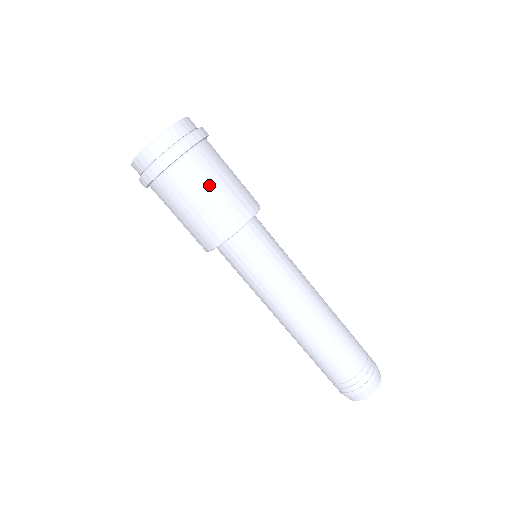
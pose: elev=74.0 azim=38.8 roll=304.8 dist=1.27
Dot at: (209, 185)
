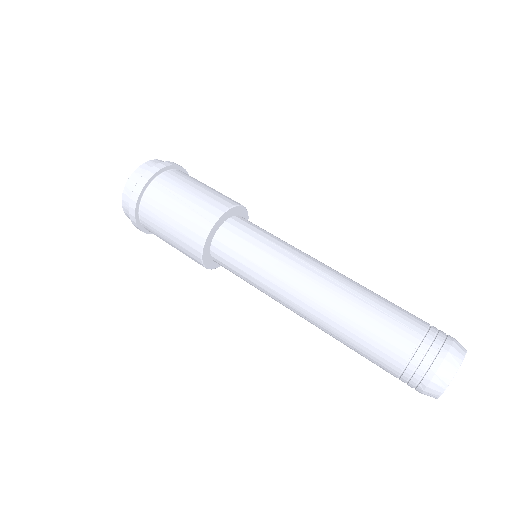
Dot at: (197, 184)
